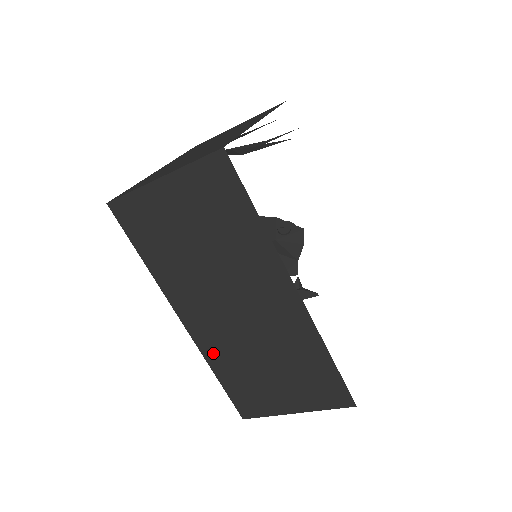
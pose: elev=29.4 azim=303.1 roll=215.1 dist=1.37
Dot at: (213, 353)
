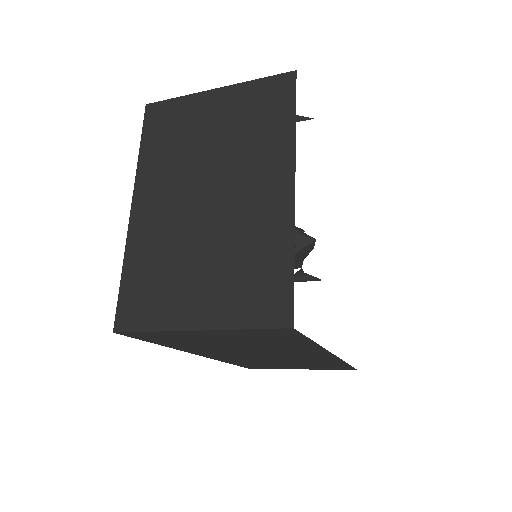
Dot at: (231, 361)
